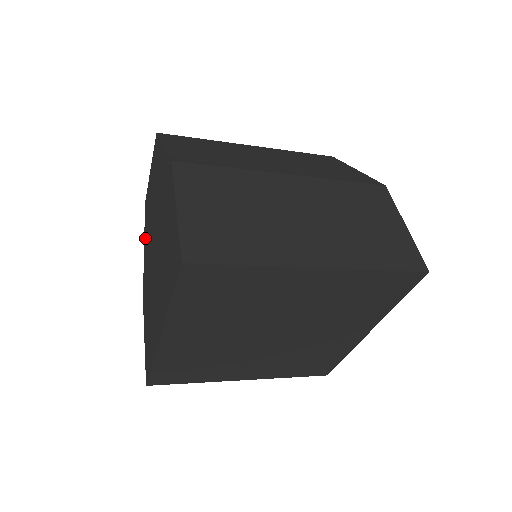
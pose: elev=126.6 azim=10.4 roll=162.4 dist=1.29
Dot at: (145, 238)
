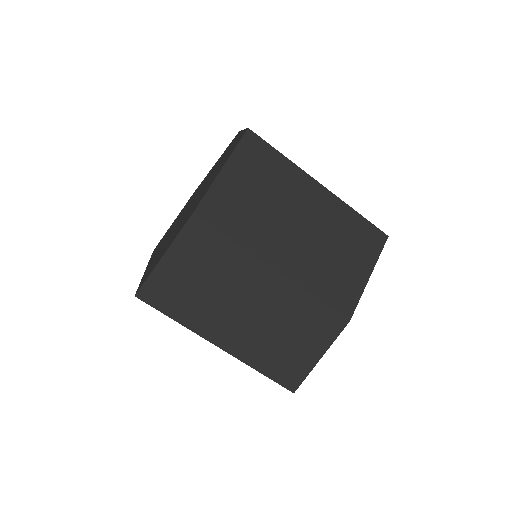
Dot at: (217, 161)
